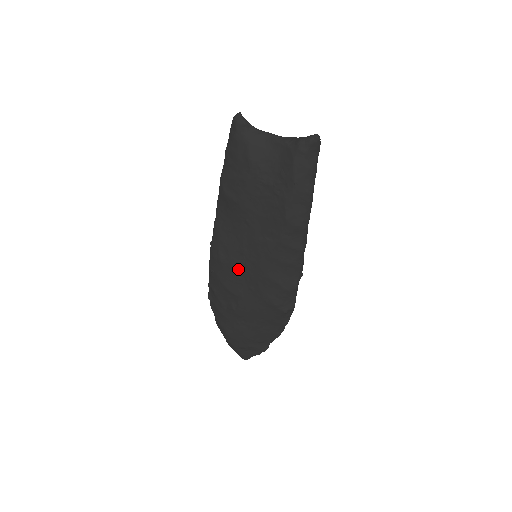
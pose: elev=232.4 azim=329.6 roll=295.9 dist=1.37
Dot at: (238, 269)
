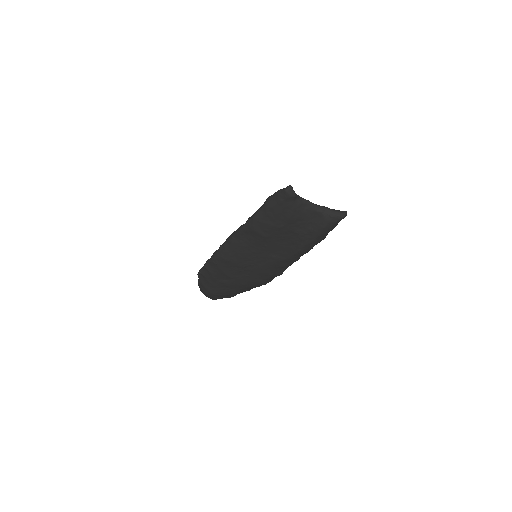
Dot at: (242, 267)
